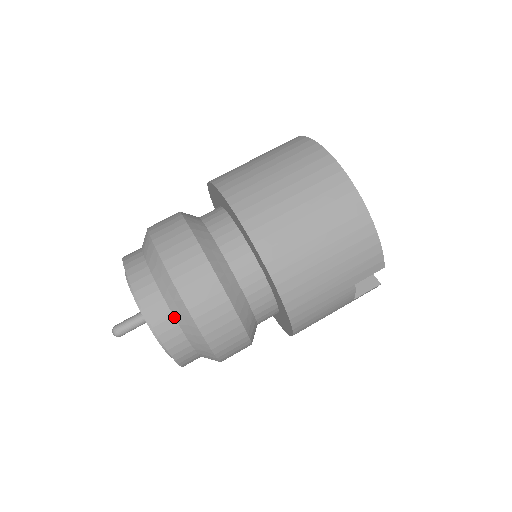
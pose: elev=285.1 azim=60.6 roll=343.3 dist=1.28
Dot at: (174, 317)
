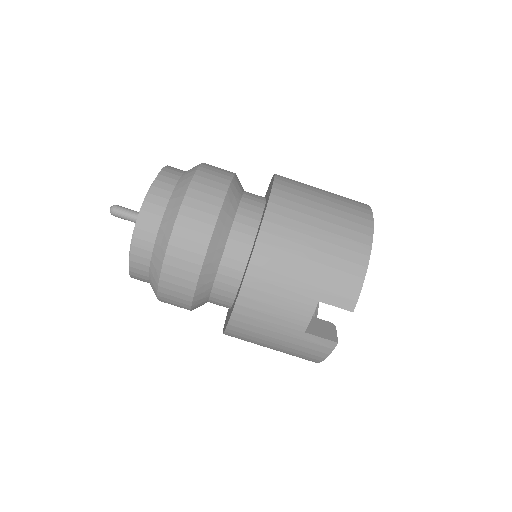
Dot at: (169, 200)
